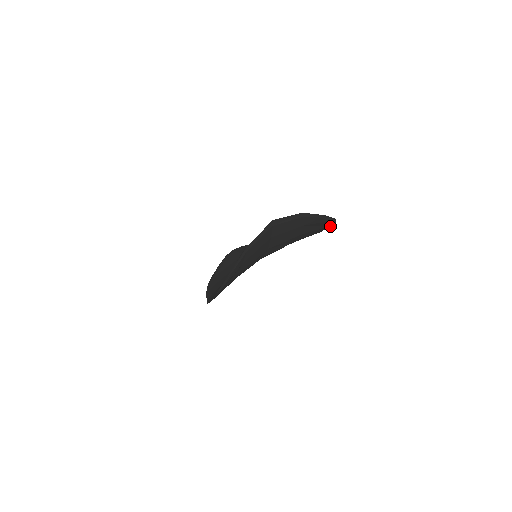
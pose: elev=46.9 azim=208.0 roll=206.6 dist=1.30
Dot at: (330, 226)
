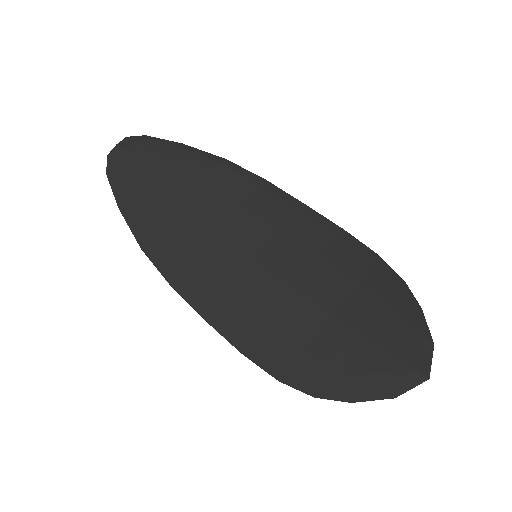
Dot at: (360, 242)
